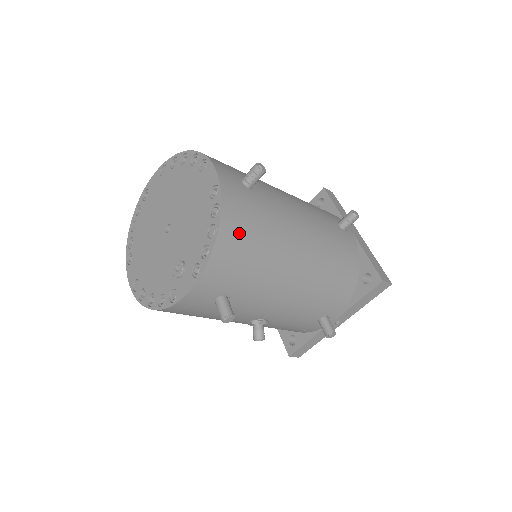
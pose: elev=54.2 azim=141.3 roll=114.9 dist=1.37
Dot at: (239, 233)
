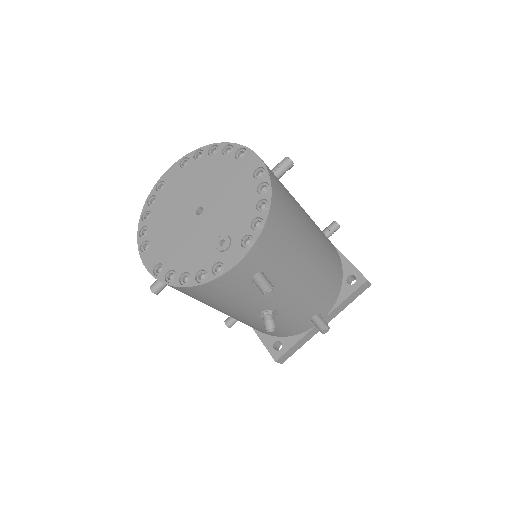
Dot at: (282, 211)
